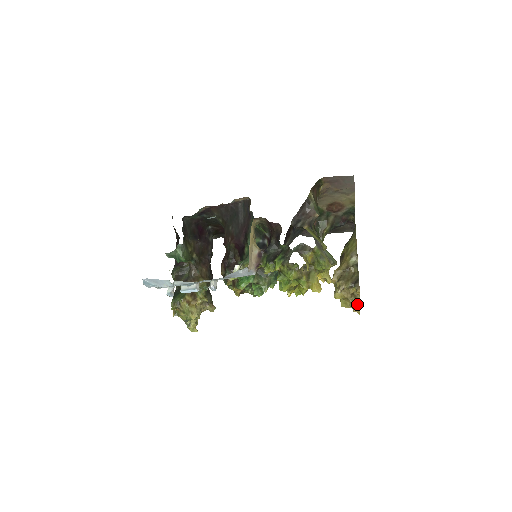
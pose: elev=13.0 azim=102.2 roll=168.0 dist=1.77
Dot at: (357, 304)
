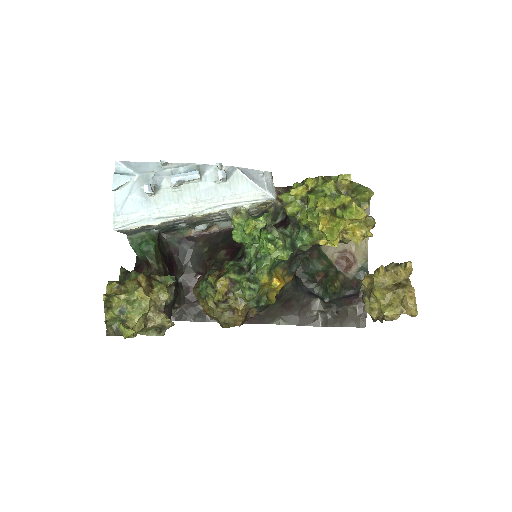
Dot at: (410, 291)
